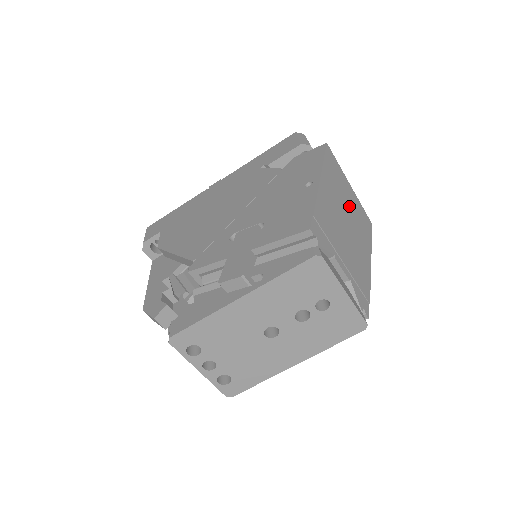
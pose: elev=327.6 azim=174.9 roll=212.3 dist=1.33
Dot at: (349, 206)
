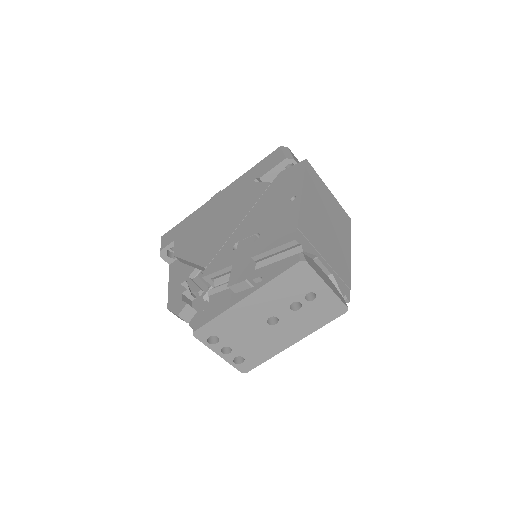
Dot at: (329, 210)
